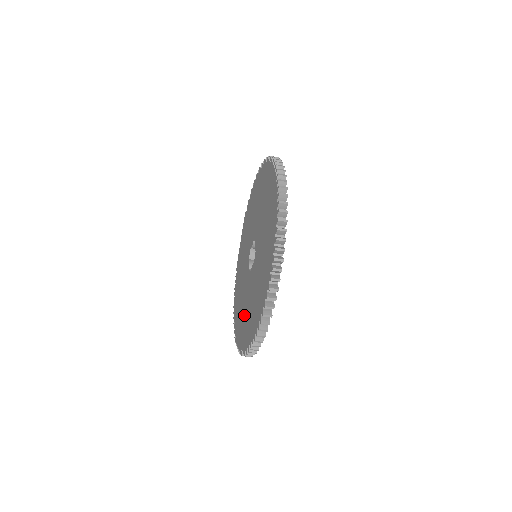
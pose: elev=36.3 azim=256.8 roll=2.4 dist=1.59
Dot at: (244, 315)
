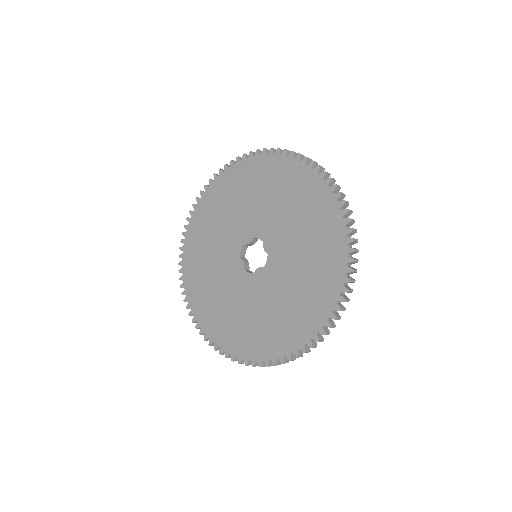
Dot at: (242, 321)
